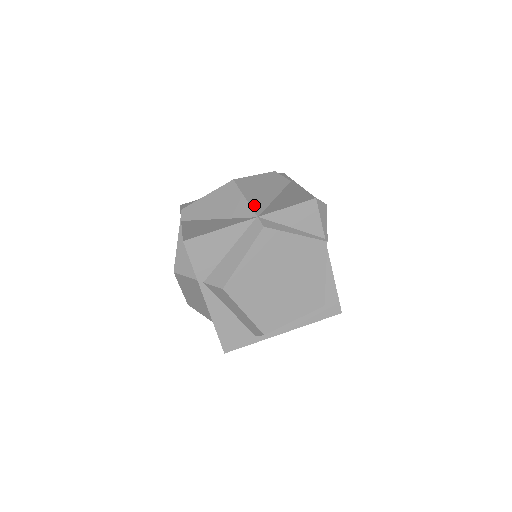
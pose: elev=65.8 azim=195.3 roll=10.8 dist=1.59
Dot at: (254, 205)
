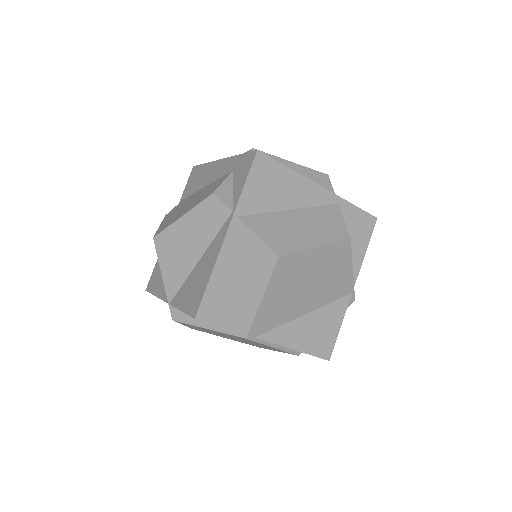
Dot at: (168, 284)
